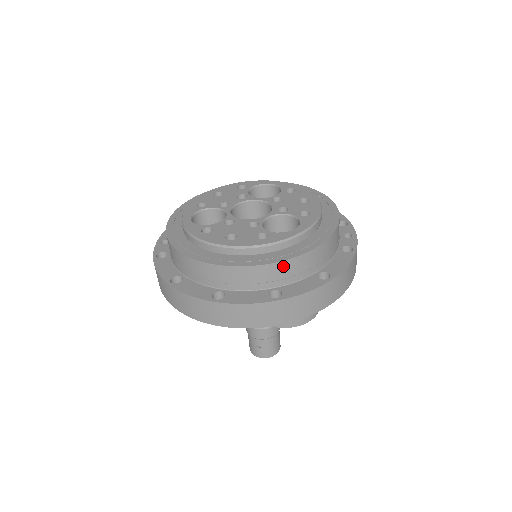
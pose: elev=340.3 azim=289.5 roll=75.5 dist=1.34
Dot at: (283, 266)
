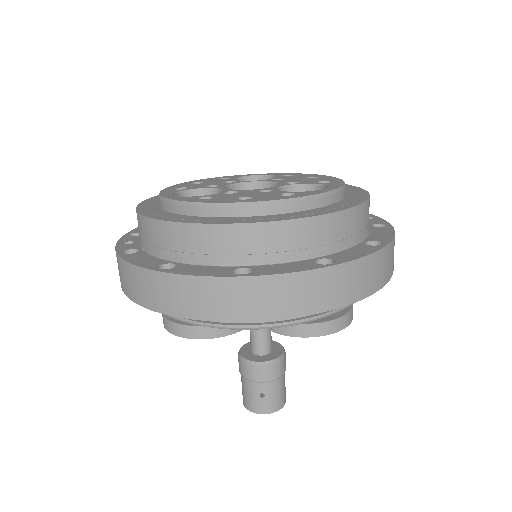
Dot at: (329, 222)
